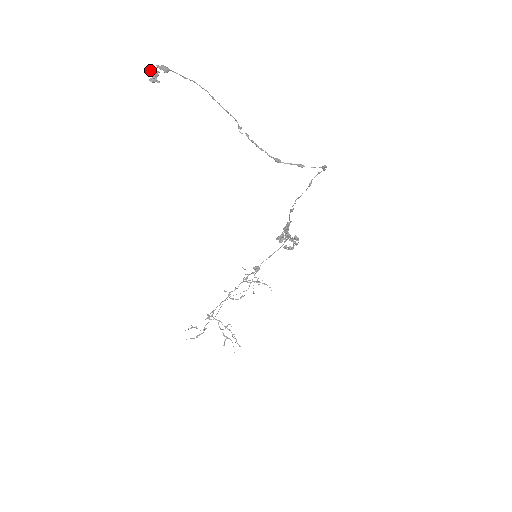
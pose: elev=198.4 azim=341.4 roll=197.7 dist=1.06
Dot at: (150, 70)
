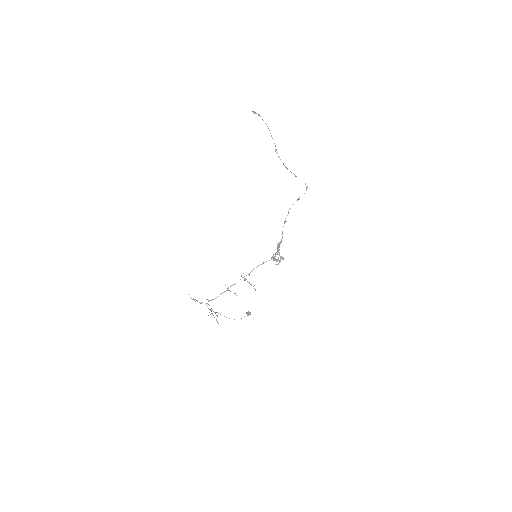
Dot at: (254, 111)
